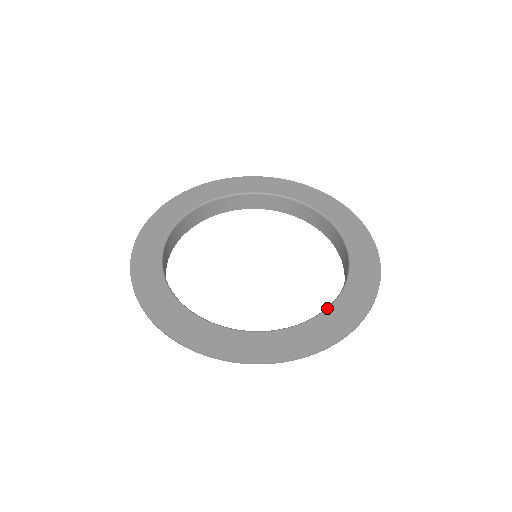
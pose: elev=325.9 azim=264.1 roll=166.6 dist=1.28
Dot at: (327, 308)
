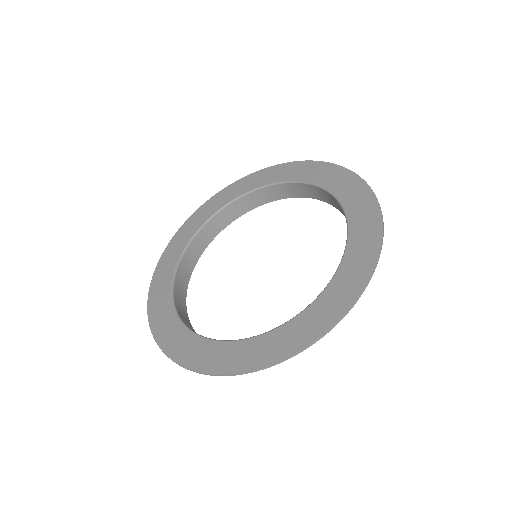
Dot at: (277, 327)
